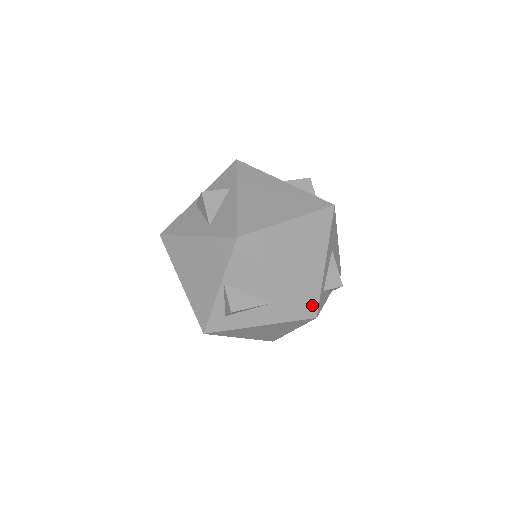
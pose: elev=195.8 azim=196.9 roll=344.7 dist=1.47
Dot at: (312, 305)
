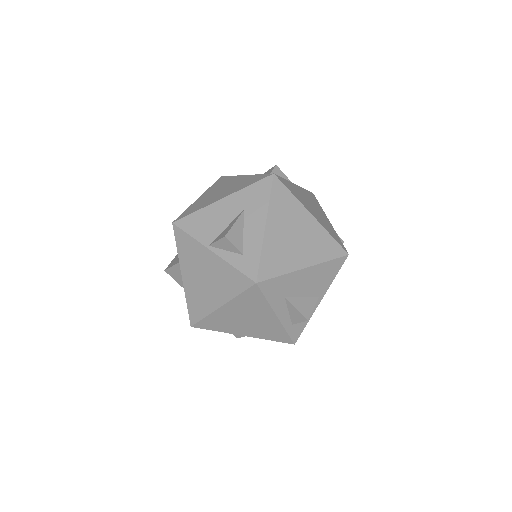
Dot at: (262, 178)
